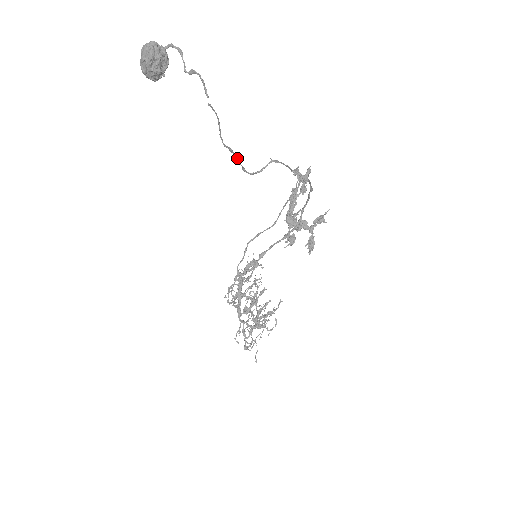
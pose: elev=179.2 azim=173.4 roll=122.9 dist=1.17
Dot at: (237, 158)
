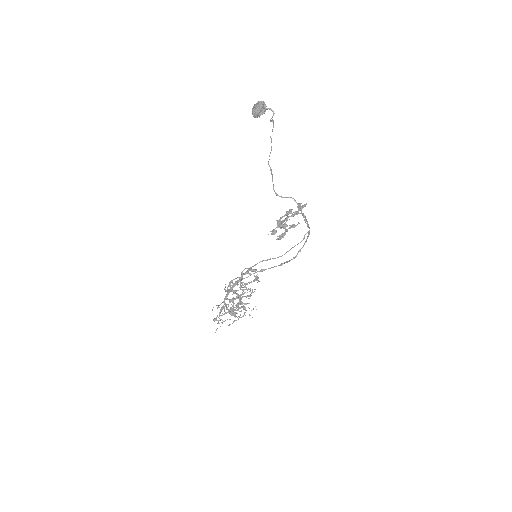
Dot at: (272, 178)
